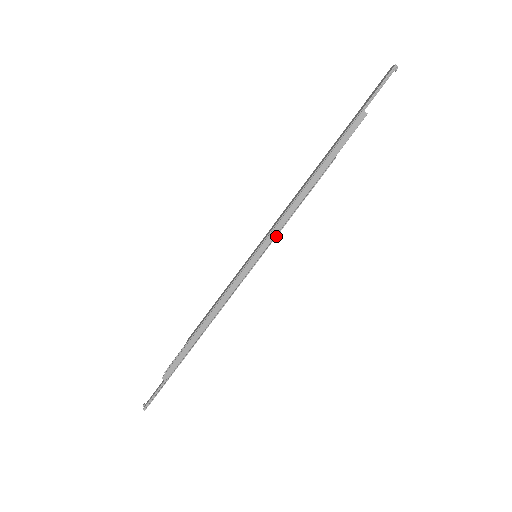
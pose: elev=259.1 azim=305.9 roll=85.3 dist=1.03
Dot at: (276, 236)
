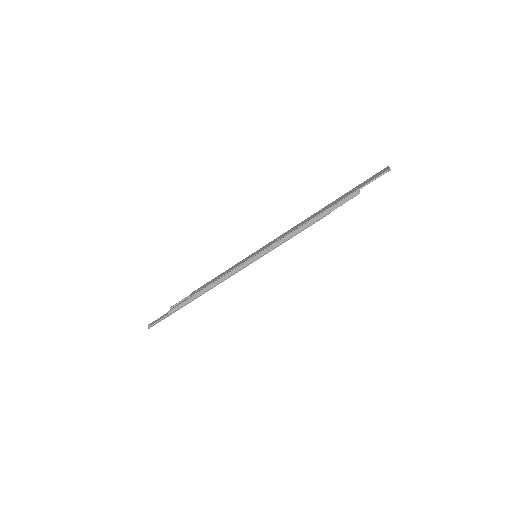
Dot at: occluded
